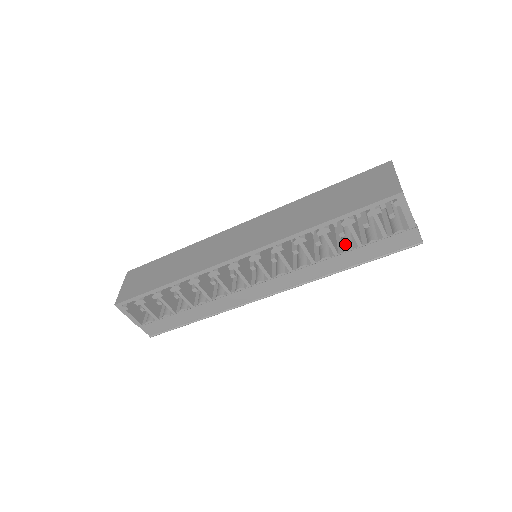
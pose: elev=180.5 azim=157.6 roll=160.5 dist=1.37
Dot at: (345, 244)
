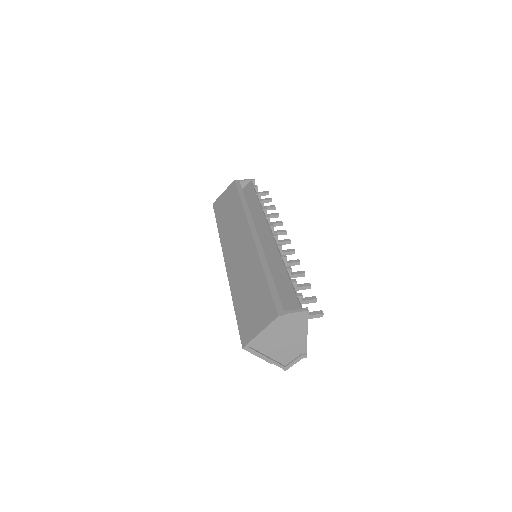
Dot at: occluded
